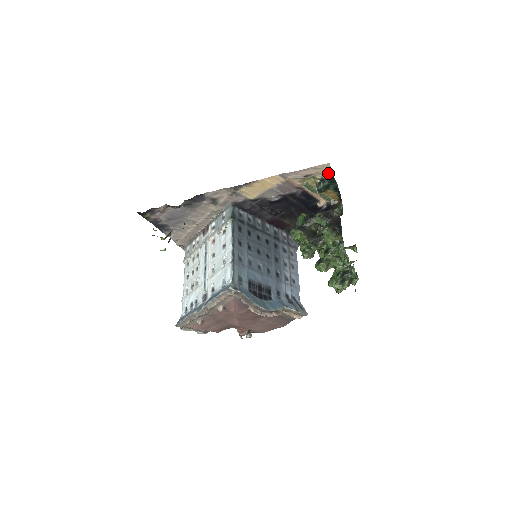
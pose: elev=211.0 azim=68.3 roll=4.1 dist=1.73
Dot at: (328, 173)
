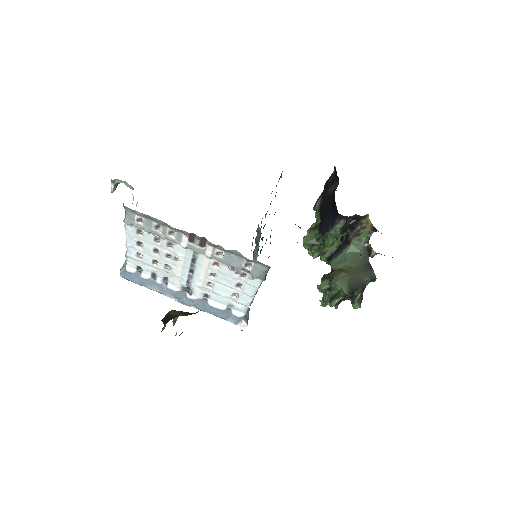
Dot at: occluded
